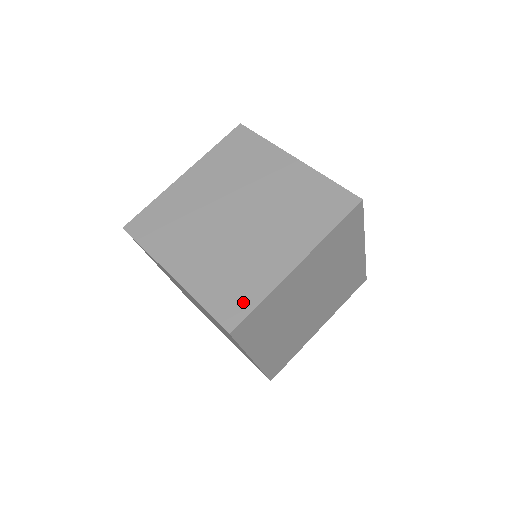
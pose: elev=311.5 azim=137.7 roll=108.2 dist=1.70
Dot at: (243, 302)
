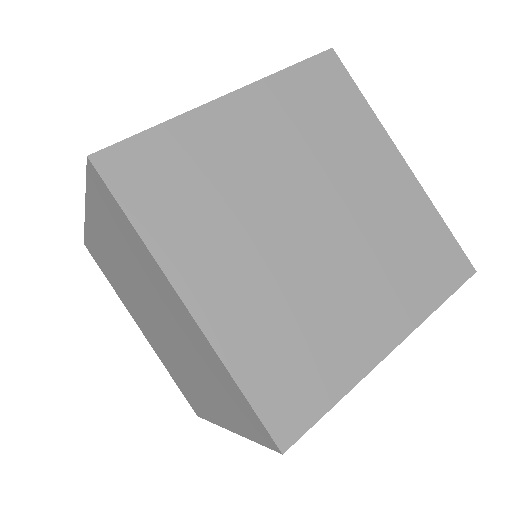
Dot at: (197, 407)
